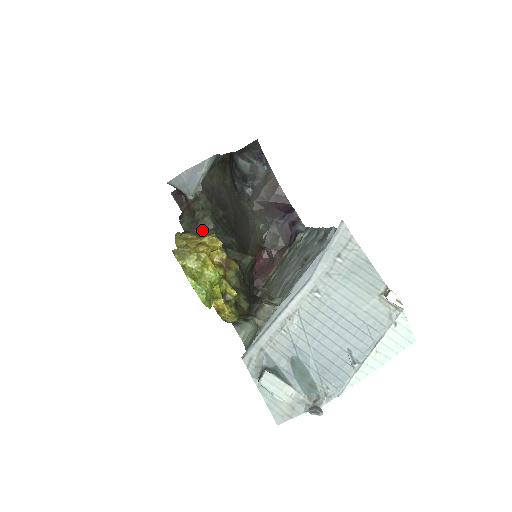
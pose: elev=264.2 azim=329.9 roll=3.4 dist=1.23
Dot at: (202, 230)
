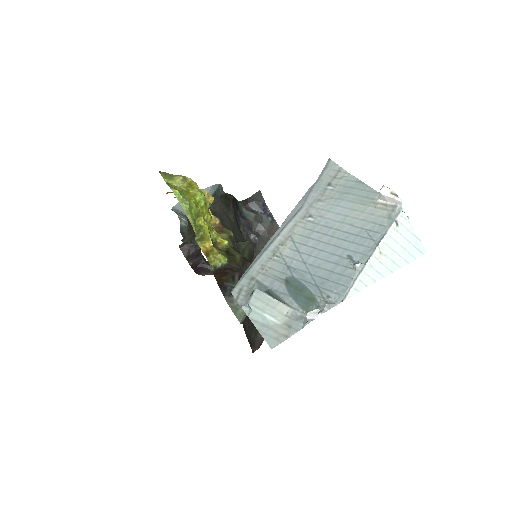
Dot at: occluded
